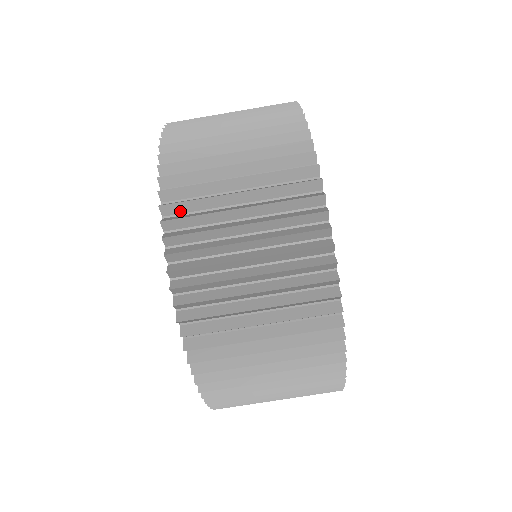
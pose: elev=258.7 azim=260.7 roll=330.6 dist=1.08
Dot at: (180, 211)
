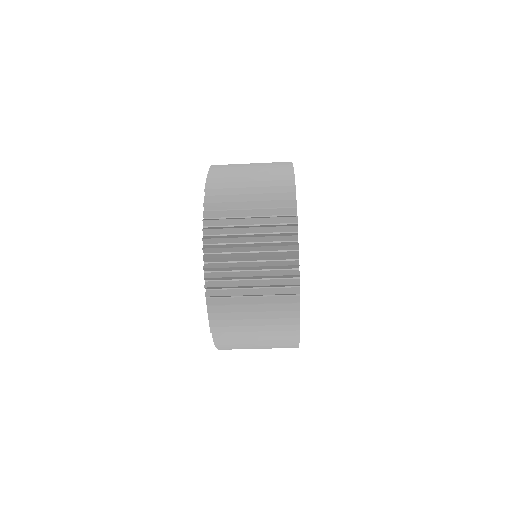
Dot at: (215, 208)
